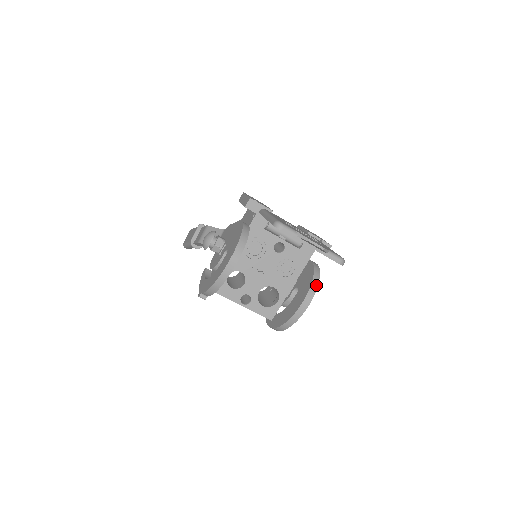
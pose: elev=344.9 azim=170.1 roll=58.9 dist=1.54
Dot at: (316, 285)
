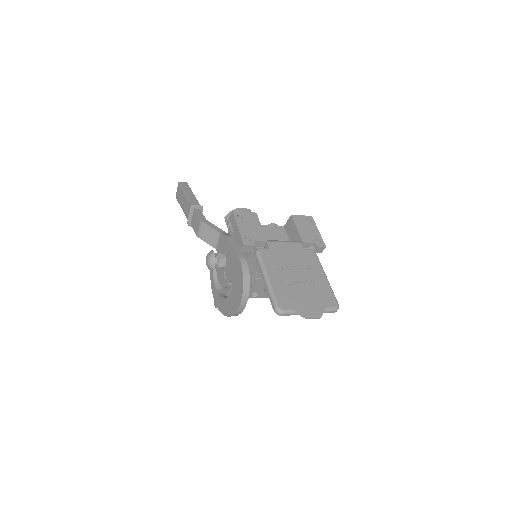
Dot at: occluded
